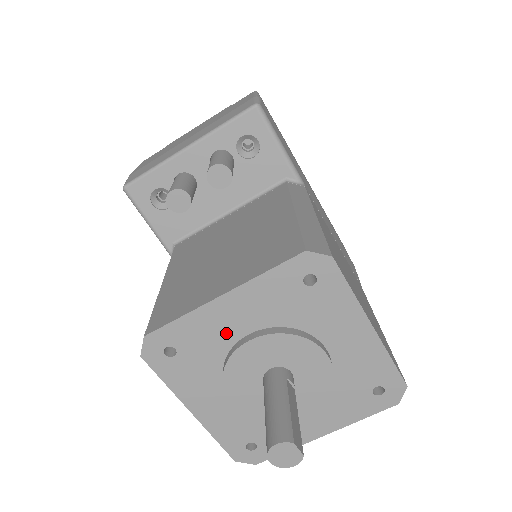
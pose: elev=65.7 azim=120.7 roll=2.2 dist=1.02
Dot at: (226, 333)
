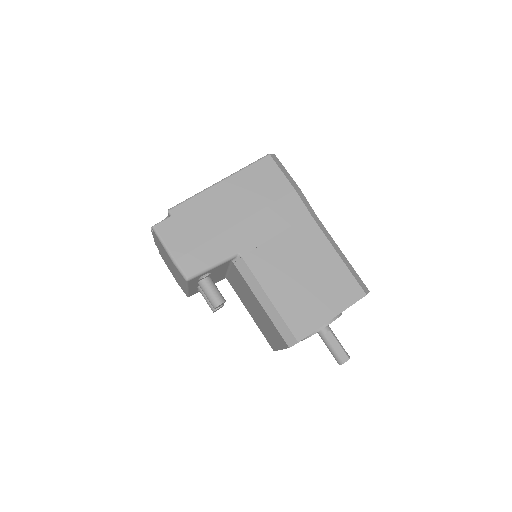
Dot at: occluded
